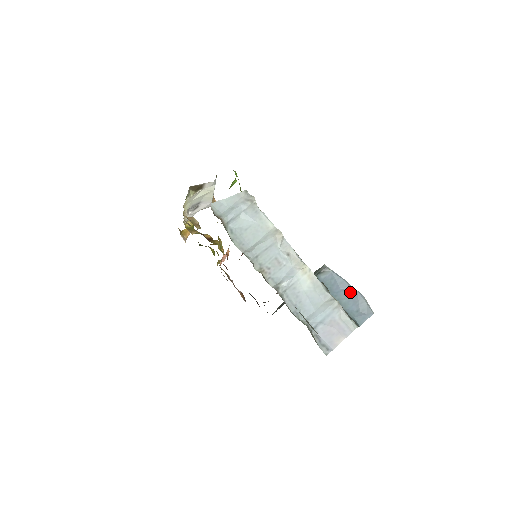
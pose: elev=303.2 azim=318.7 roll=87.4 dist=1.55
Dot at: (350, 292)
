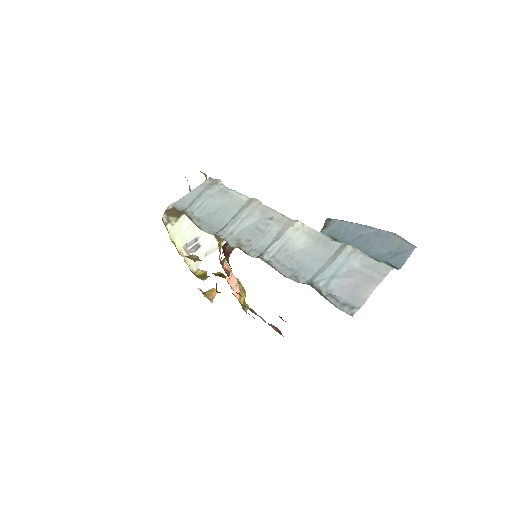
Dot at: (371, 234)
